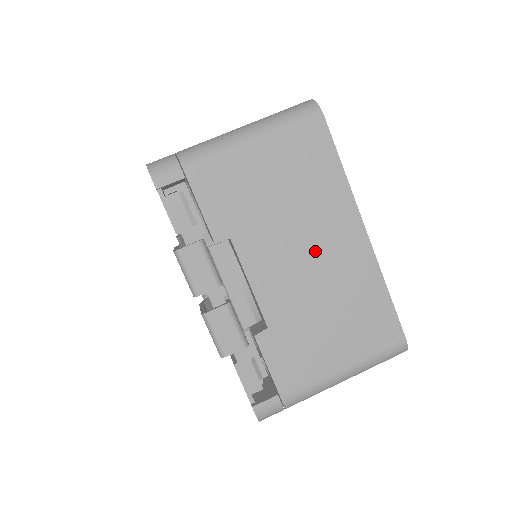
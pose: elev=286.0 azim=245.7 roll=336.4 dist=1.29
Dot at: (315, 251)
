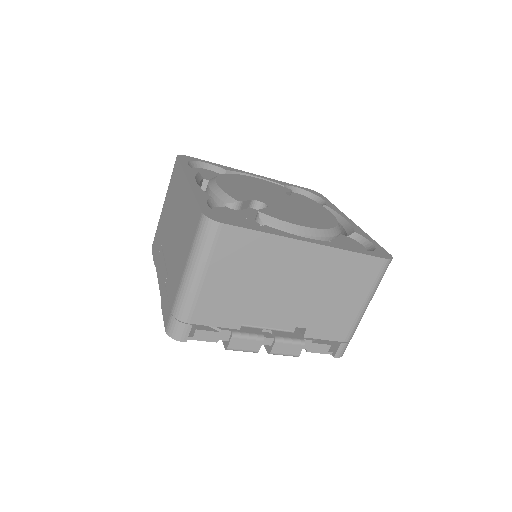
Dot at: (293, 280)
